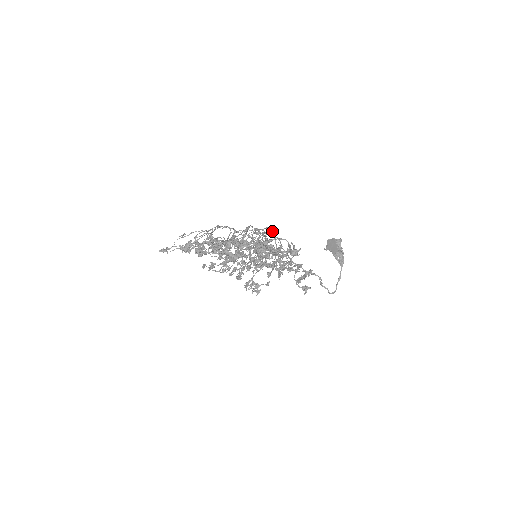
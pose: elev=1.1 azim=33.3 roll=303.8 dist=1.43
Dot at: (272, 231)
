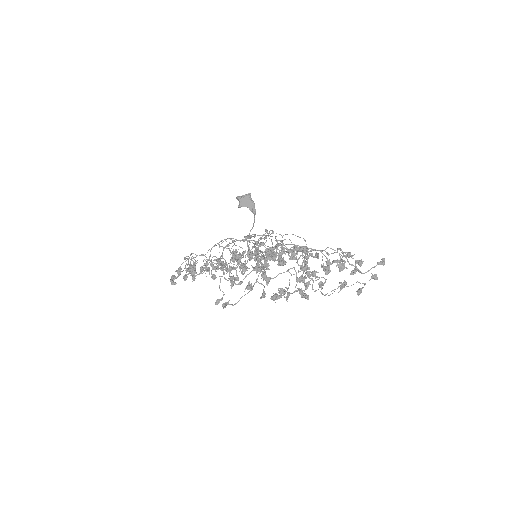
Dot at: (267, 230)
